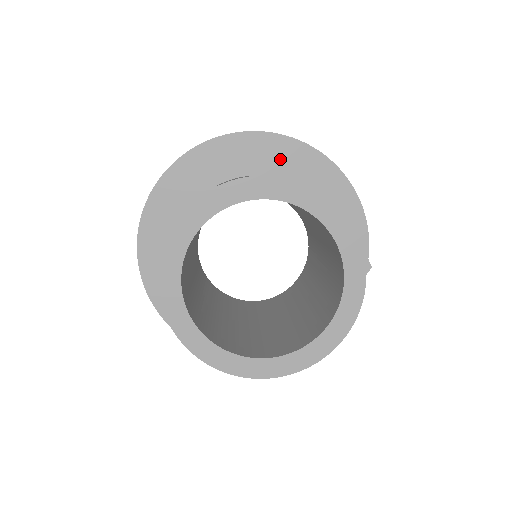
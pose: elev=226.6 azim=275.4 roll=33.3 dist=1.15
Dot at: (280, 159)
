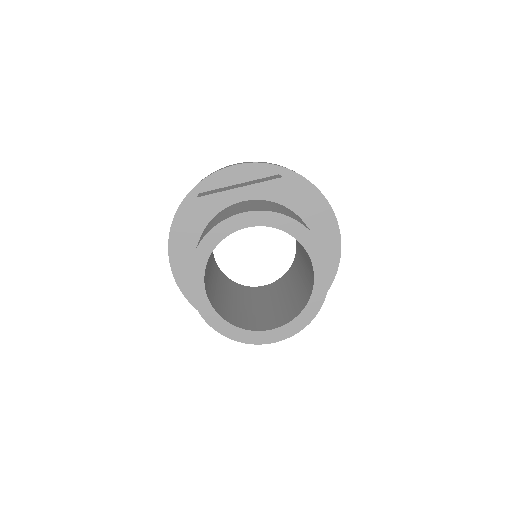
Dot at: (250, 186)
